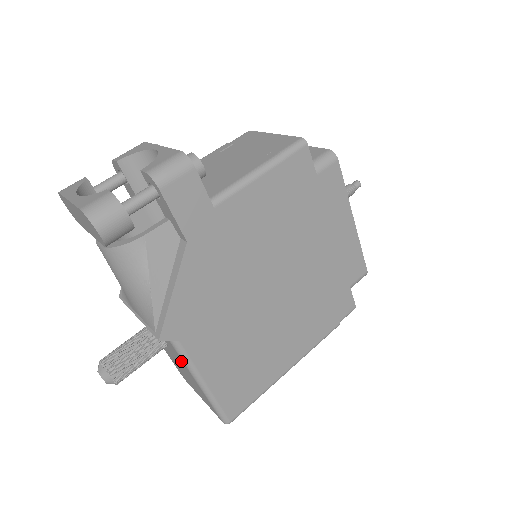
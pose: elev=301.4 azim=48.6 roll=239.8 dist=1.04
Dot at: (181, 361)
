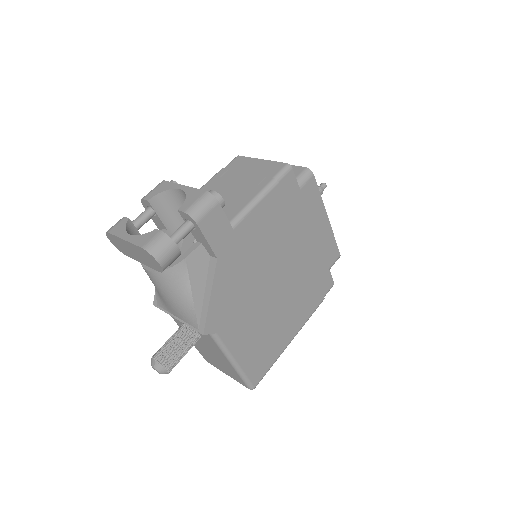
Dot at: (216, 348)
